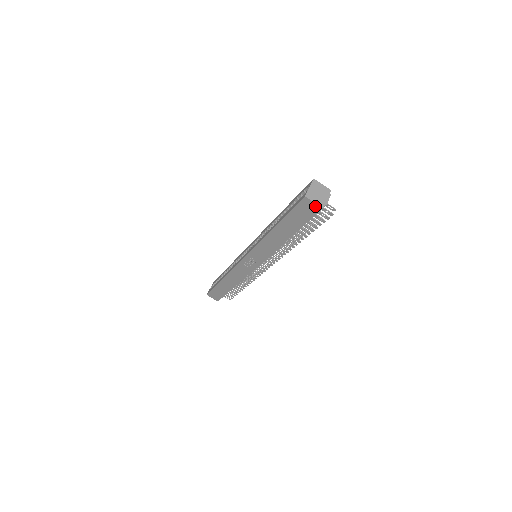
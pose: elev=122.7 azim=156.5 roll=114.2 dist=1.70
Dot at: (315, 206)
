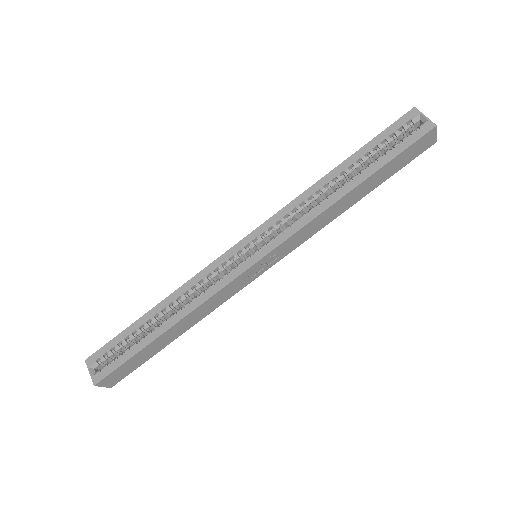
Dot at: (433, 139)
